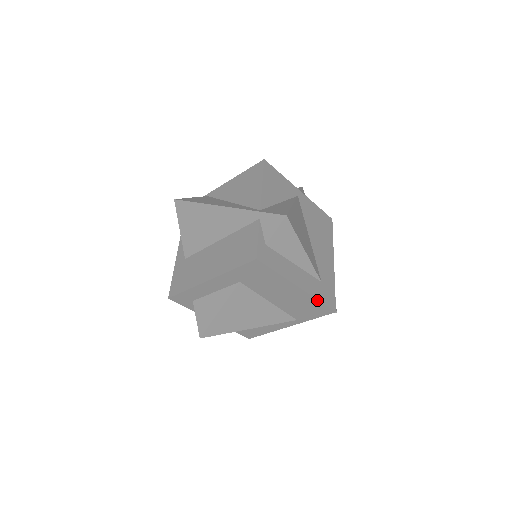
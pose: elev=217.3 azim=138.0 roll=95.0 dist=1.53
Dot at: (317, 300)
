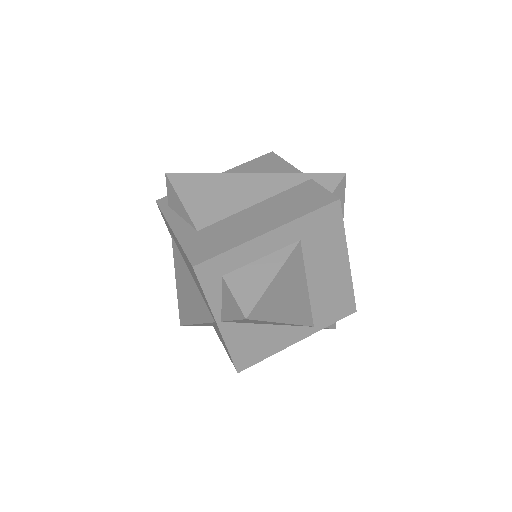
Dot at: (352, 286)
